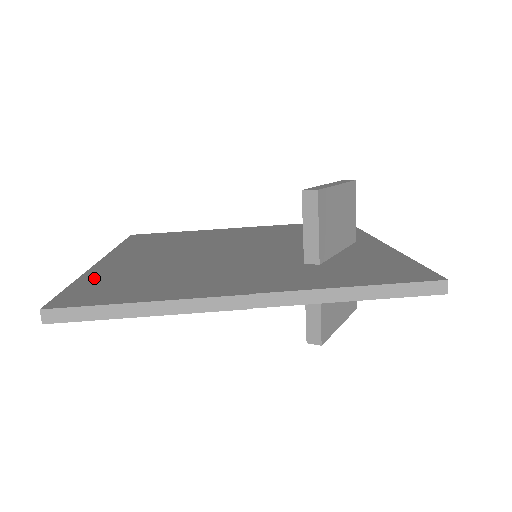
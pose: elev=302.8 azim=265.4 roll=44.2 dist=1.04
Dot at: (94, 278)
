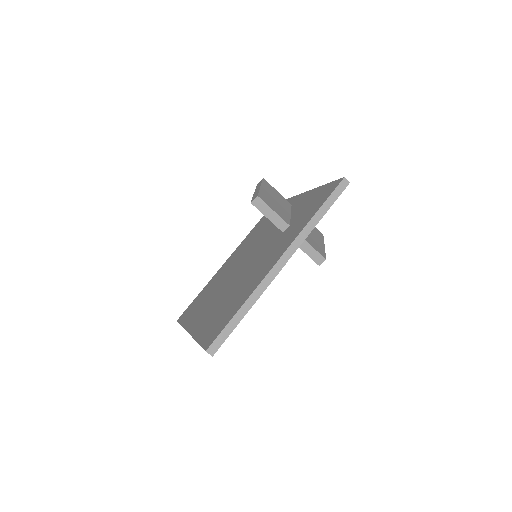
Dot at: (203, 332)
